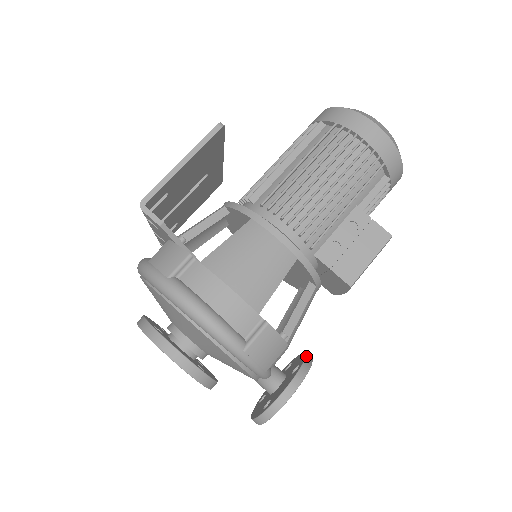
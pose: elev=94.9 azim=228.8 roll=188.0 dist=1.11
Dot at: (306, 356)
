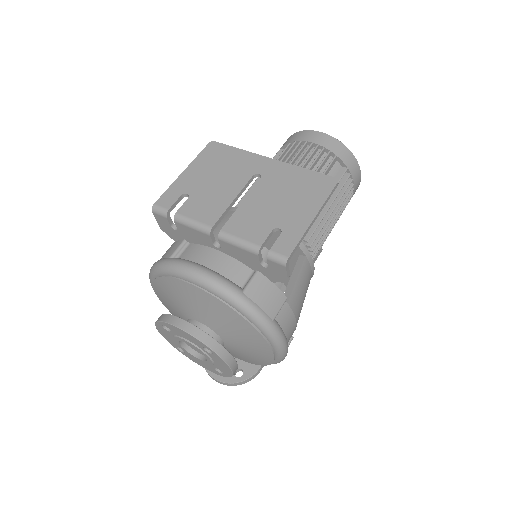
Dot at: occluded
